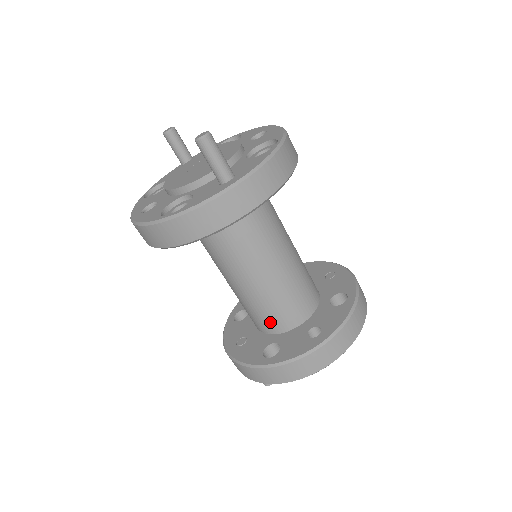
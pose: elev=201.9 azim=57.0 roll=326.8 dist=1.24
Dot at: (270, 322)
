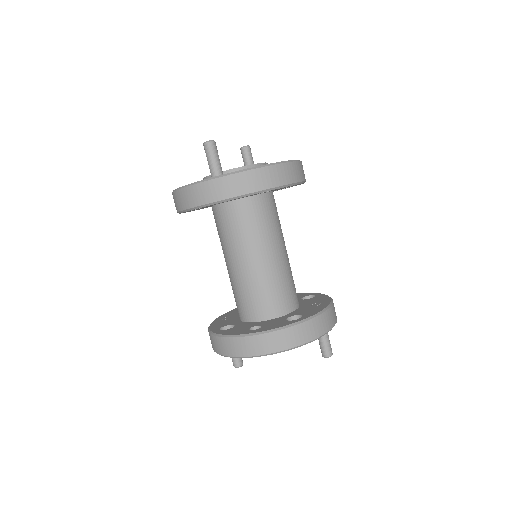
Dot at: (240, 308)
